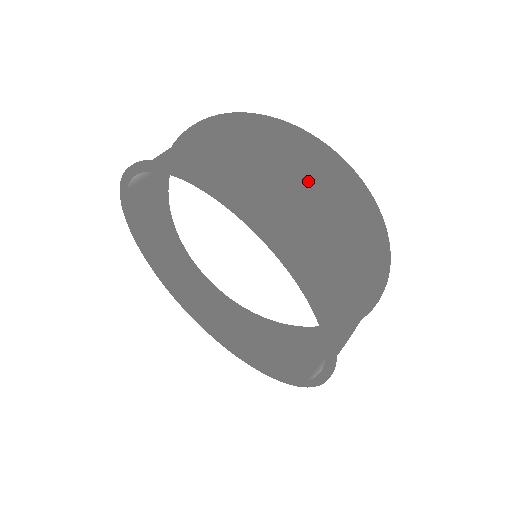
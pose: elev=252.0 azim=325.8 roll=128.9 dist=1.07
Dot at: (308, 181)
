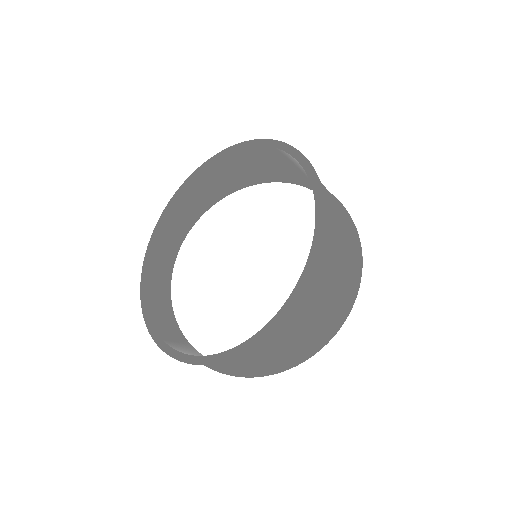
Dot at: (343, 218)
